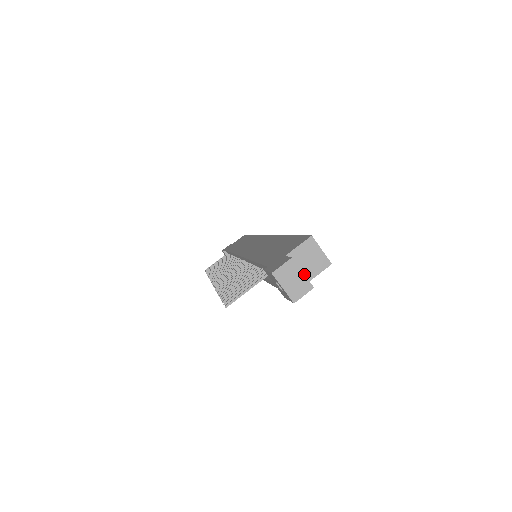
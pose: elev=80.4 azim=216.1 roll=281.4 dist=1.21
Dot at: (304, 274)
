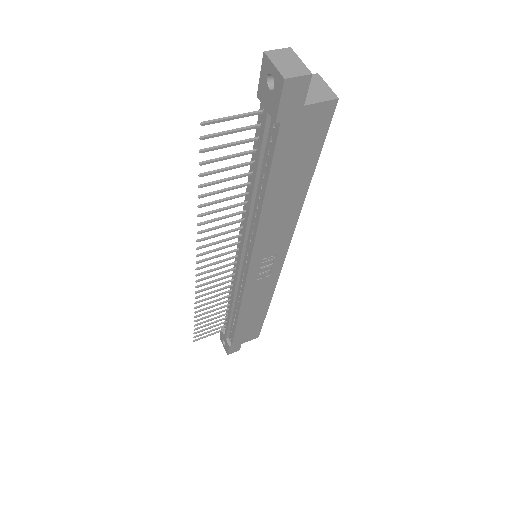
Dot at: occluded
